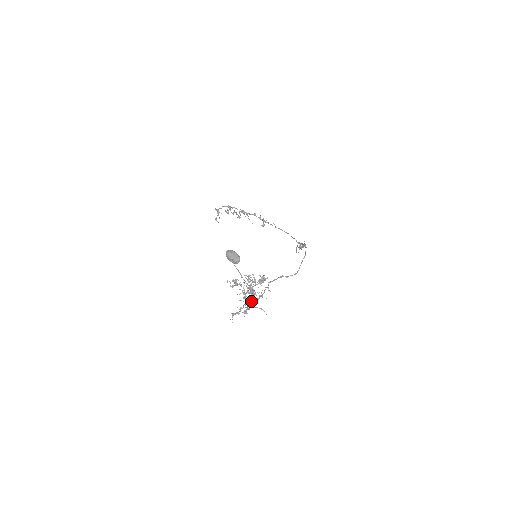
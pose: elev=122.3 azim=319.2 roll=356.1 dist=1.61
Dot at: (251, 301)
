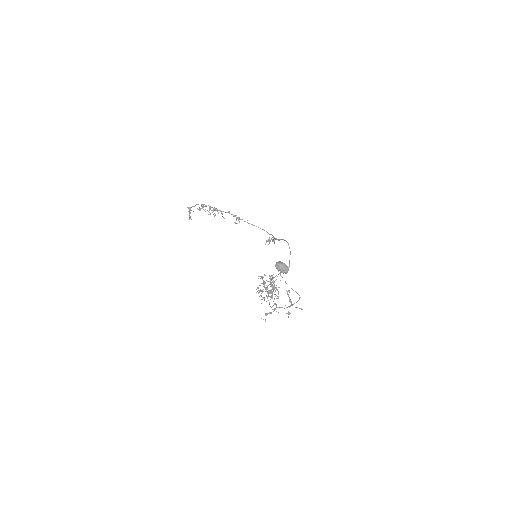
Dot at: occluded
